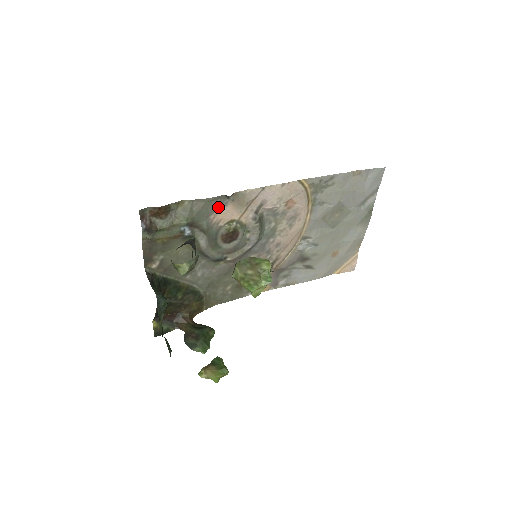
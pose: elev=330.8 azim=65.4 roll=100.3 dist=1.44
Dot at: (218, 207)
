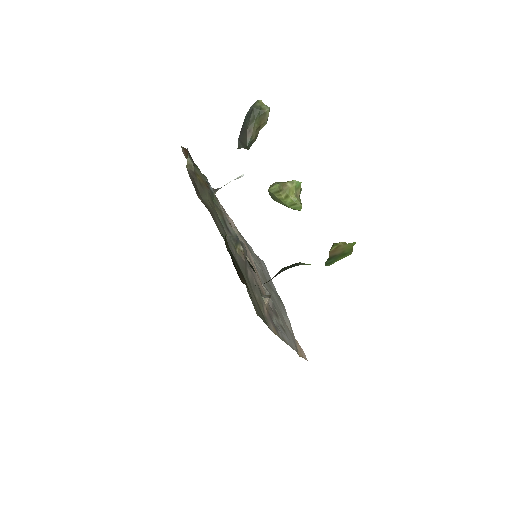
Dot at: occluded
